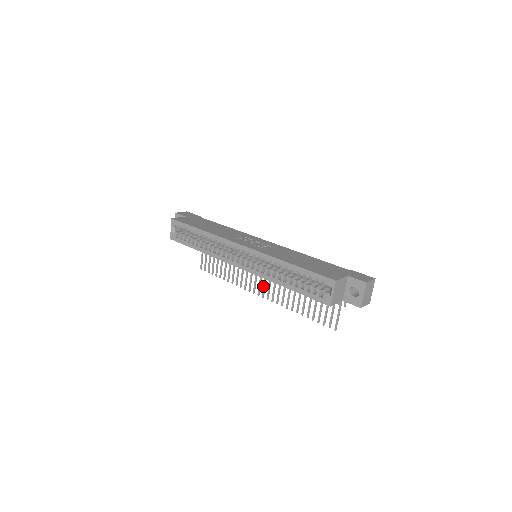
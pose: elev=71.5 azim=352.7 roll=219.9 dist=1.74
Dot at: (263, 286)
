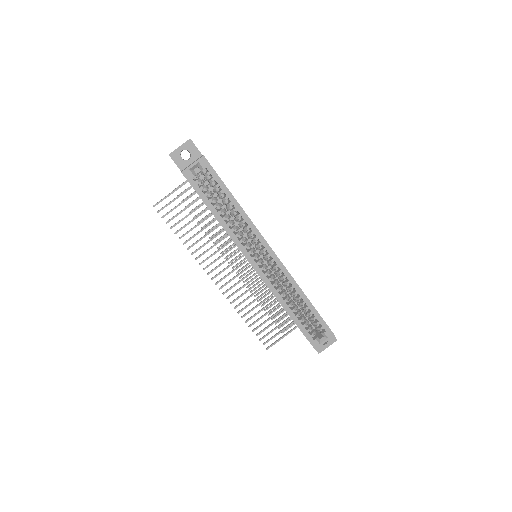
Dot at: (225, 276)
